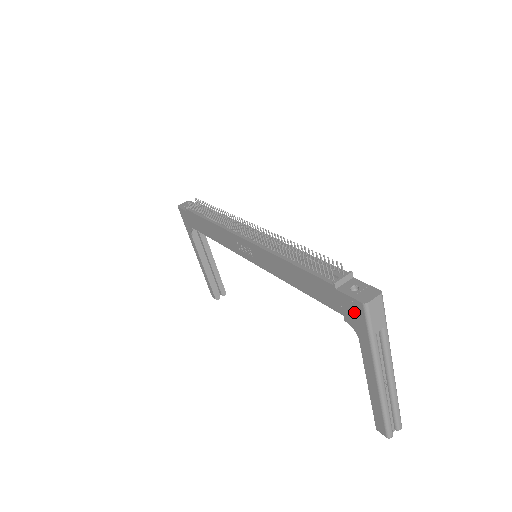
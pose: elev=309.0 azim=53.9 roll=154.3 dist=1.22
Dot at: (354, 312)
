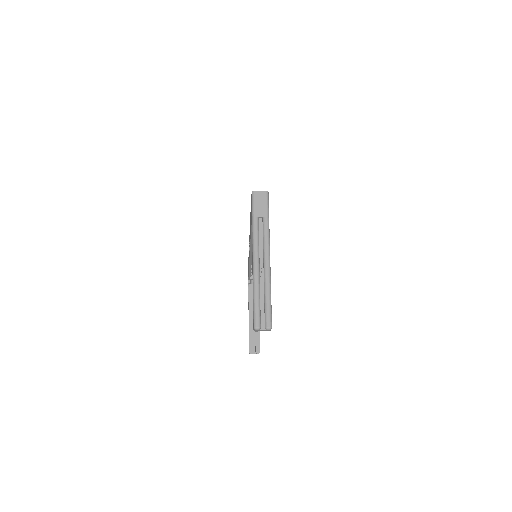
Dot at: (251, 207)
